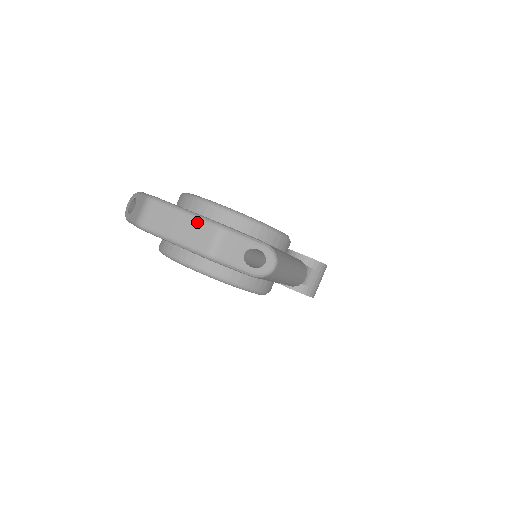
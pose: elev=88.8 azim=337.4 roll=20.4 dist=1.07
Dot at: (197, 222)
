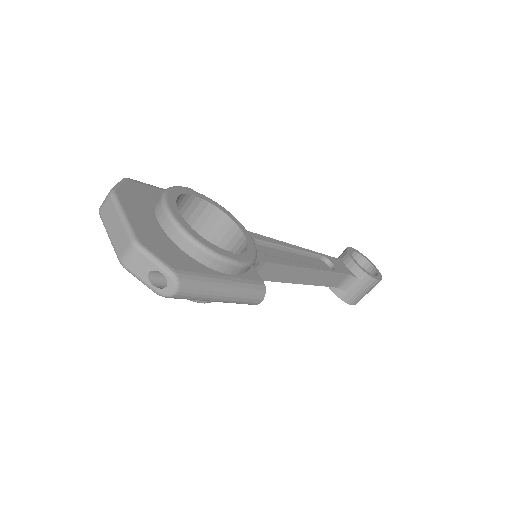
Dot at: (124, 230)
